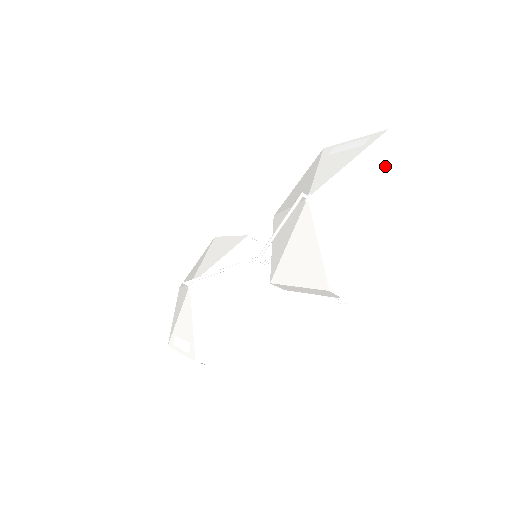
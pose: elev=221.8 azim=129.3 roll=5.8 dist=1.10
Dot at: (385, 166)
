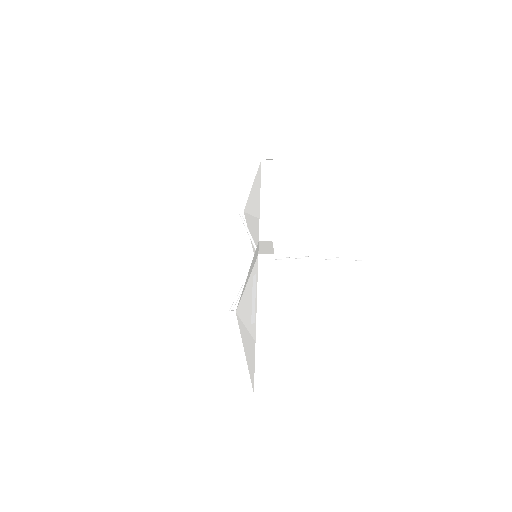
Dot at: occluded
